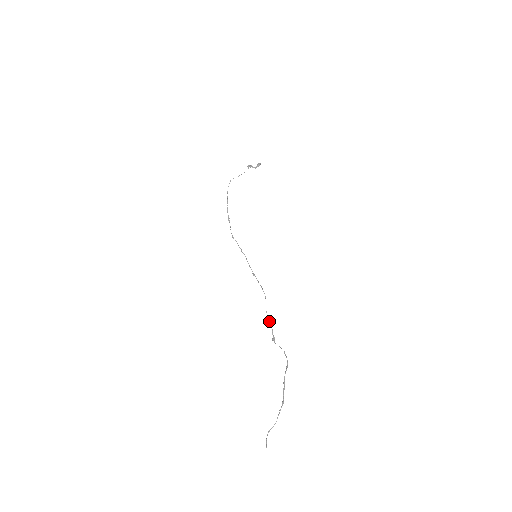
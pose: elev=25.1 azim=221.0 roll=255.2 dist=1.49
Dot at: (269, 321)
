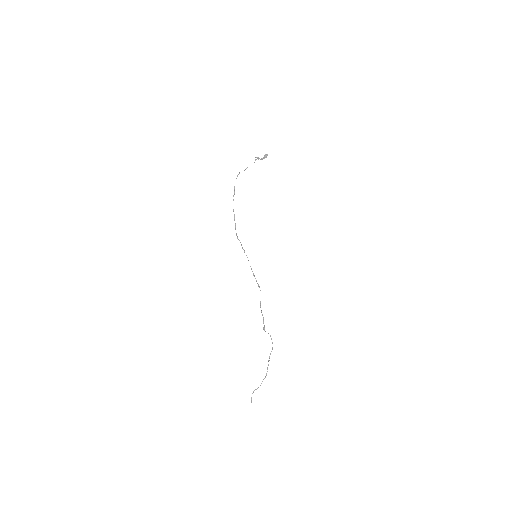
Dot at: occluded
